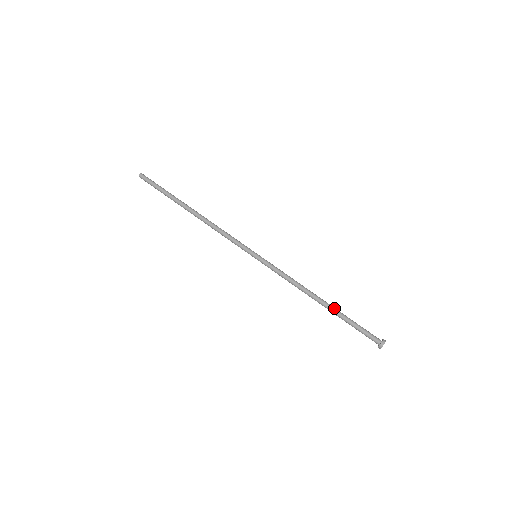
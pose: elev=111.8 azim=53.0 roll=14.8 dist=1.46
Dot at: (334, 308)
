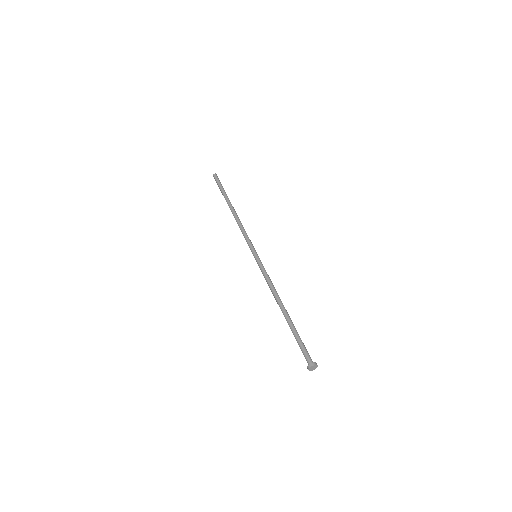
Dot at: (288, 319)
